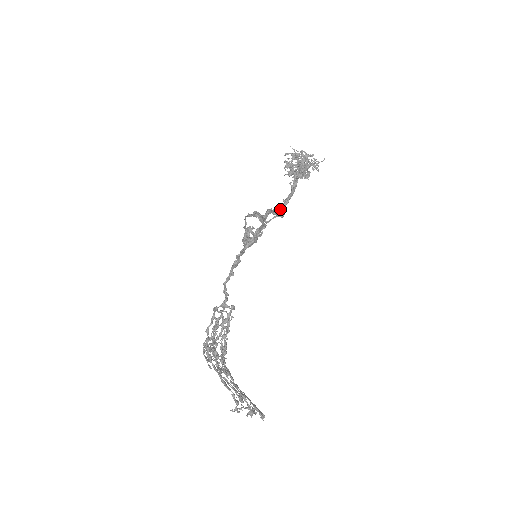
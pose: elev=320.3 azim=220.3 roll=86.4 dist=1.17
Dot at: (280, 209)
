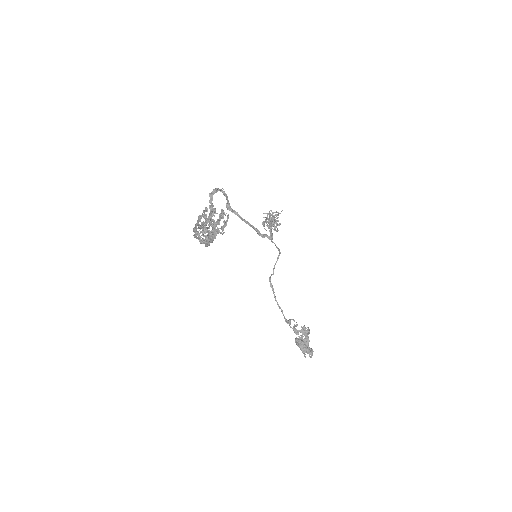
Dot at: (265, 236)
